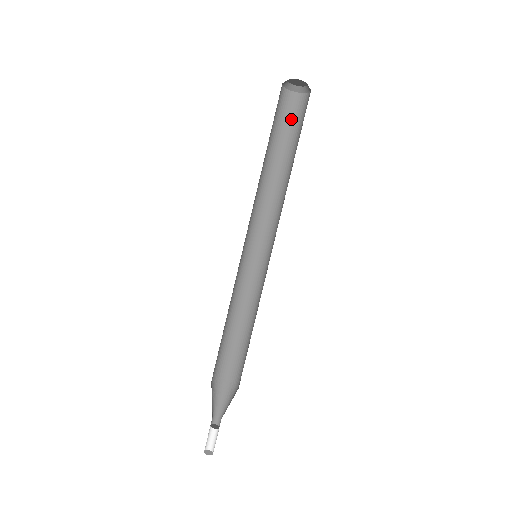
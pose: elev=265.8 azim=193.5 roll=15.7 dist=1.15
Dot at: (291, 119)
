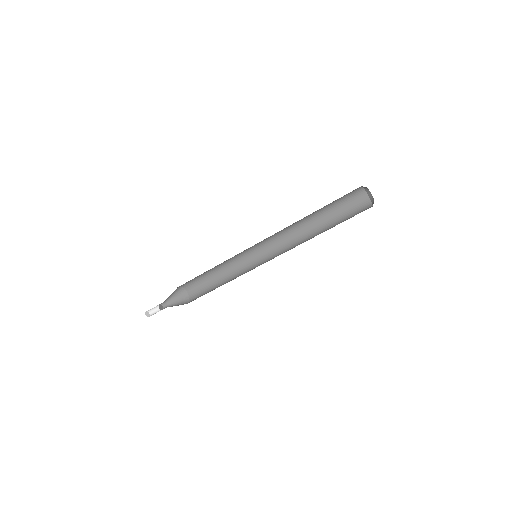
Dot at: (344, 198)
